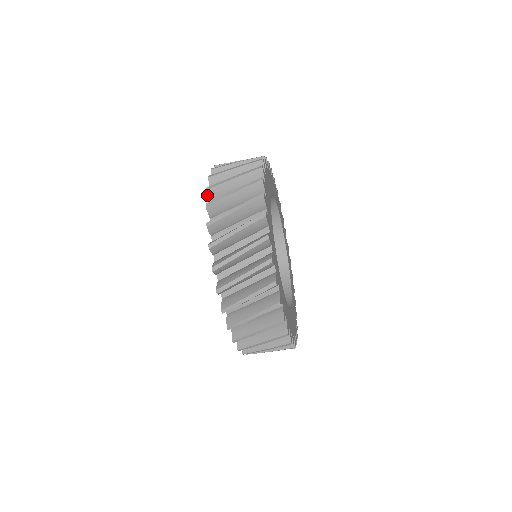
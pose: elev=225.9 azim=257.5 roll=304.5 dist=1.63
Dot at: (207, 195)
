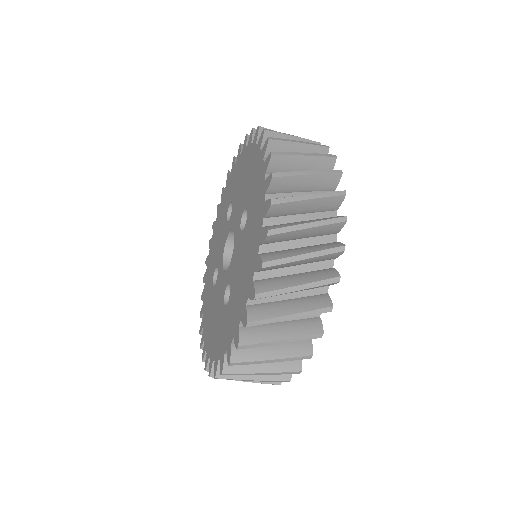
Dot at: (252, 132)
